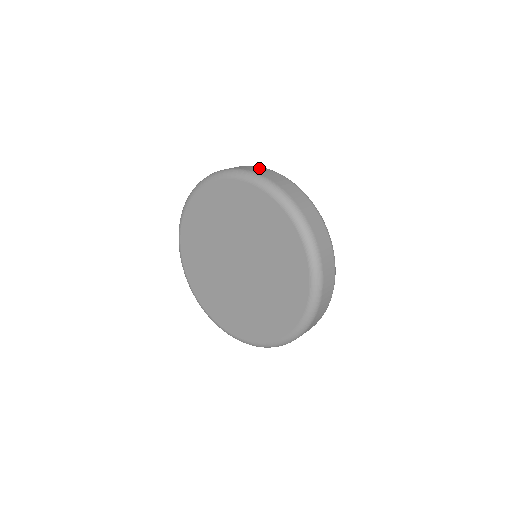
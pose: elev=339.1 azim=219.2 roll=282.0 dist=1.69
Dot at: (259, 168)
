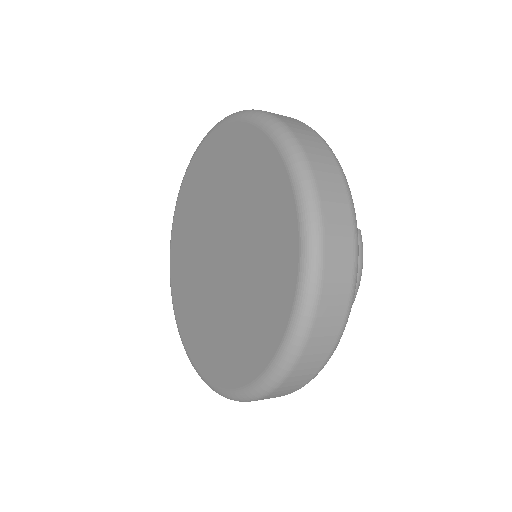
Dot at: occluded
